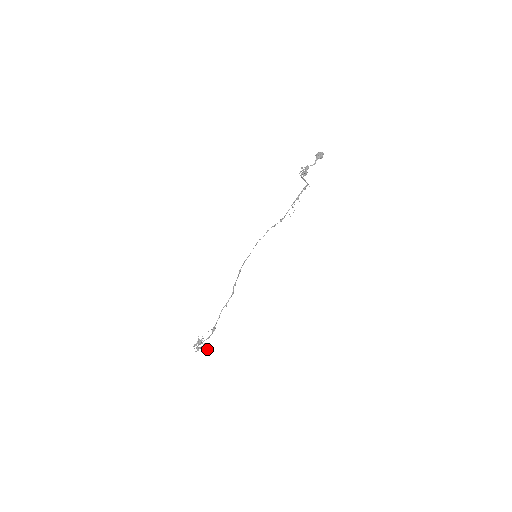
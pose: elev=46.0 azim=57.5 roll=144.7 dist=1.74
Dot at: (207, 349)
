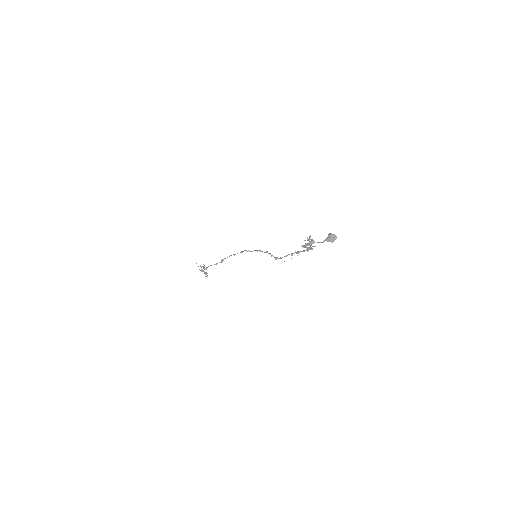
Dot at: (207, 276)
